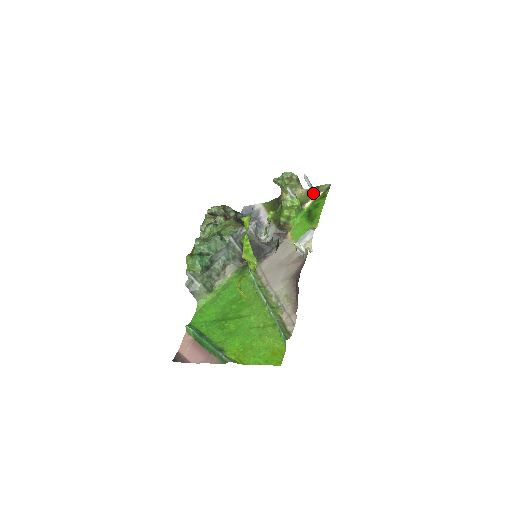
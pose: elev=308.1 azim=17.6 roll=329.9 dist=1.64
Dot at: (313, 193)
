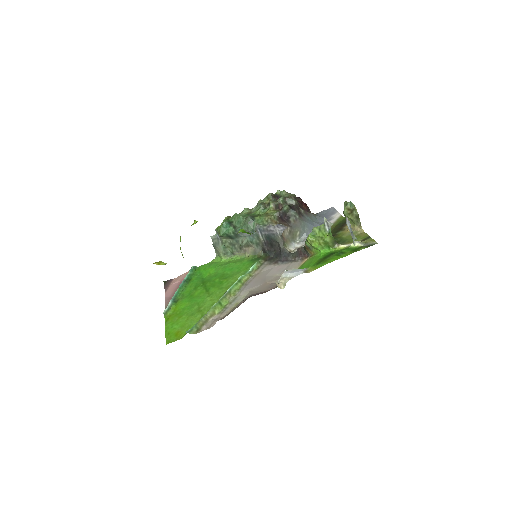
Dot at: (359, 240)
